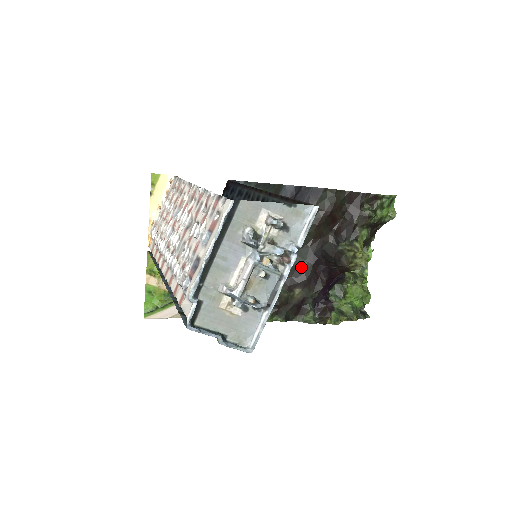
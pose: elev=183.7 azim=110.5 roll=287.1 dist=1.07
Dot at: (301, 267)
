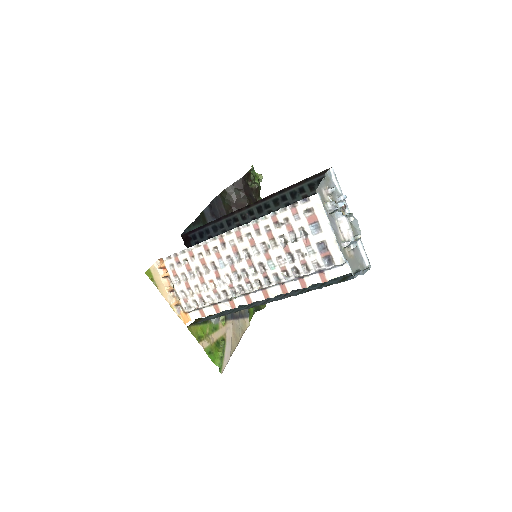
Dot at: occluded
